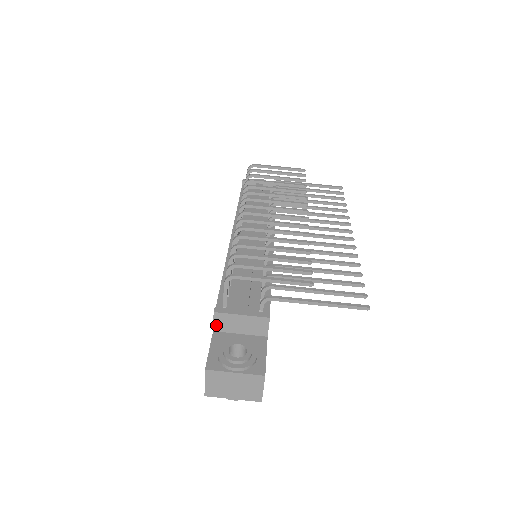
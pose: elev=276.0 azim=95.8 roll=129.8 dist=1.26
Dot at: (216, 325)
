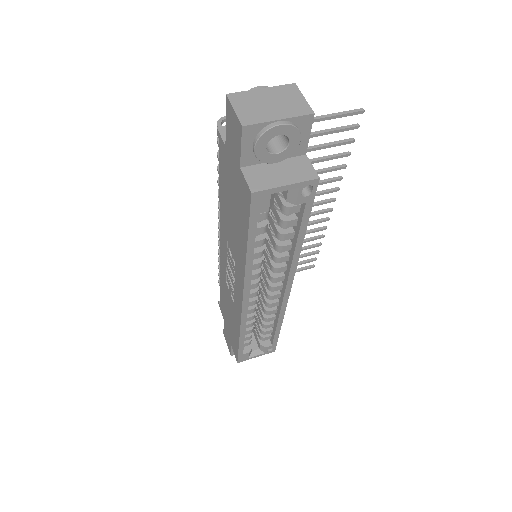
Dot at: occluded
